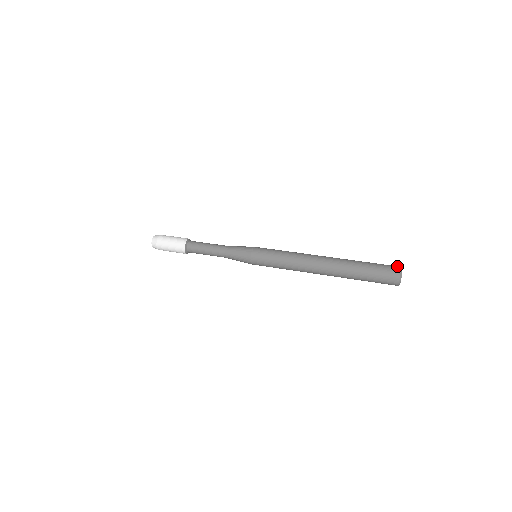
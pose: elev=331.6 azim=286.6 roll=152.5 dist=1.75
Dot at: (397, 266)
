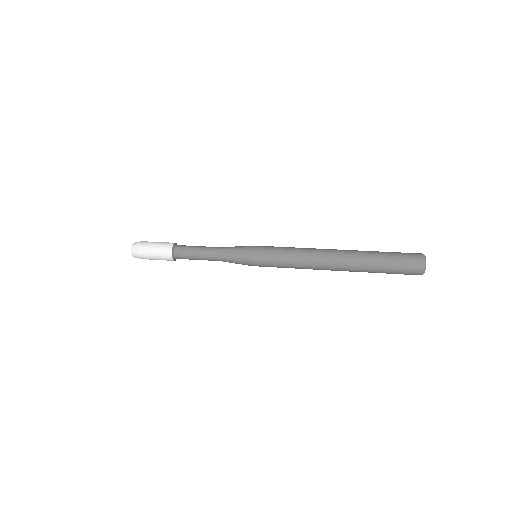
Dot at: occluded
